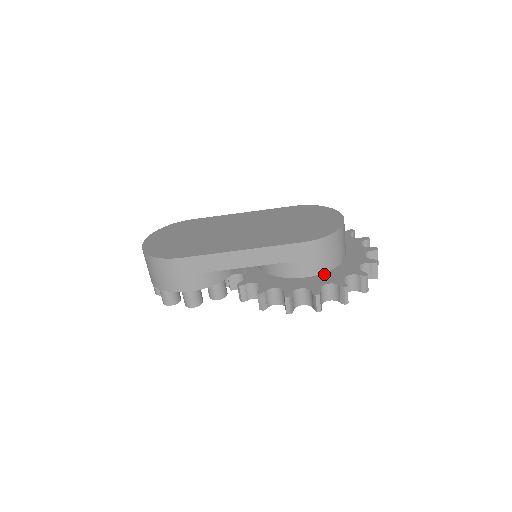
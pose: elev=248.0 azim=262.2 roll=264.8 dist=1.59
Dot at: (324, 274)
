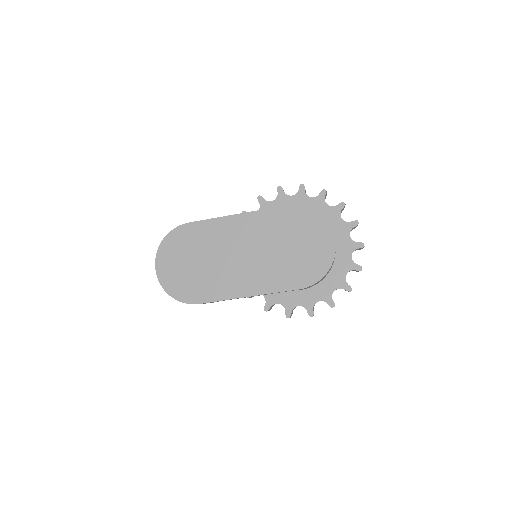
Dot at: (316, 286)
